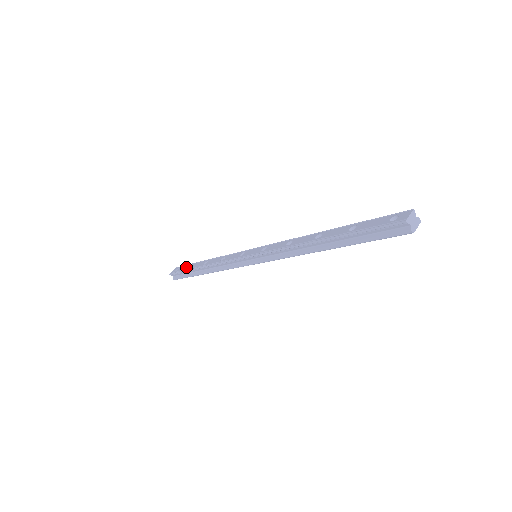
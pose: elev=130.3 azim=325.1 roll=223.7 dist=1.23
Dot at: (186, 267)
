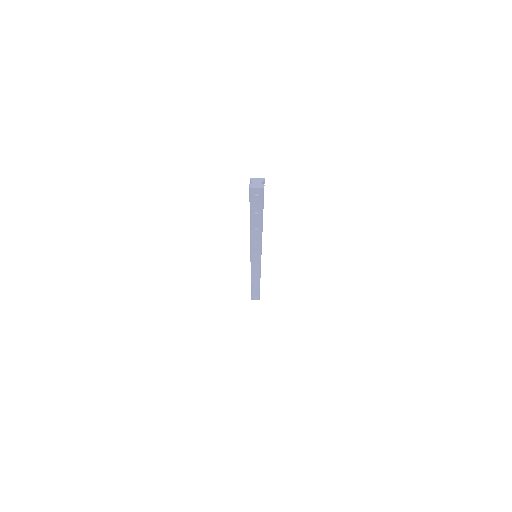
Dot at: occluded
